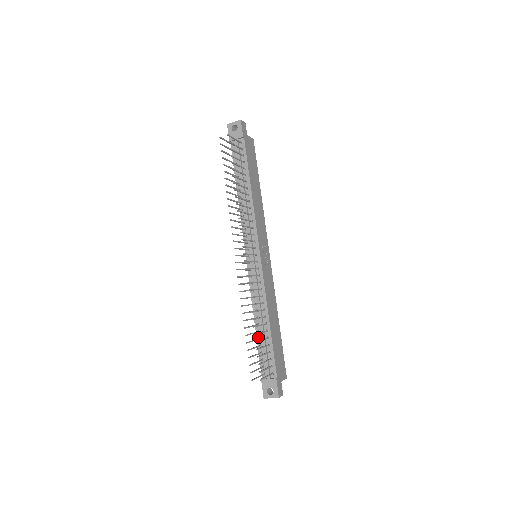
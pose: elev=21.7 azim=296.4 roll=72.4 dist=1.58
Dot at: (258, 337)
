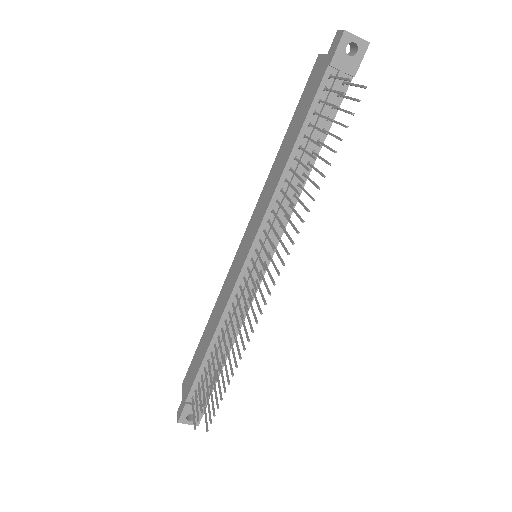
Dot at: (207, 358)
